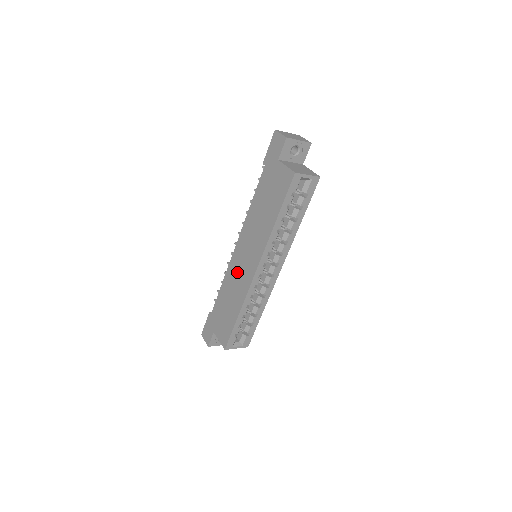
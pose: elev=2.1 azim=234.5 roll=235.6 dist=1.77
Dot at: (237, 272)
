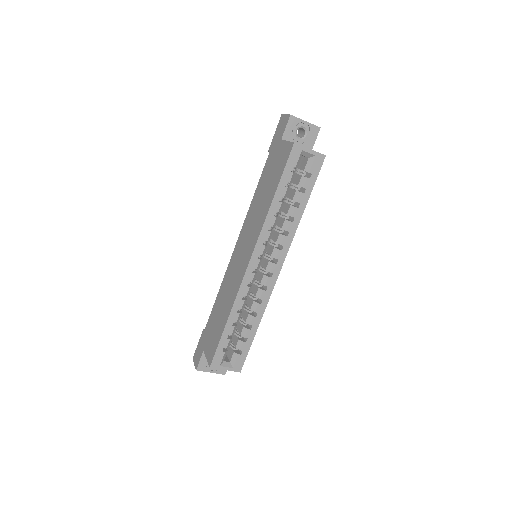
Dot at: (233, 272)
